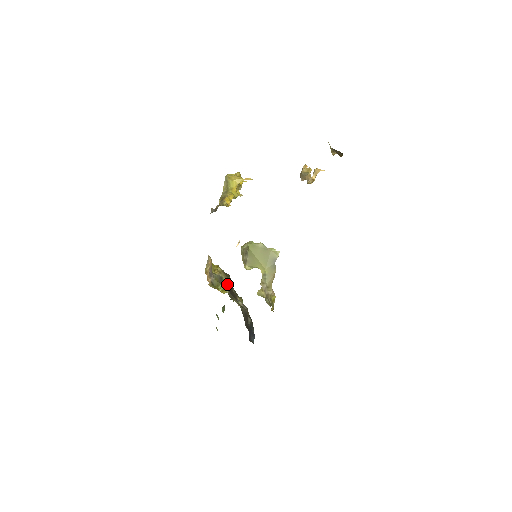
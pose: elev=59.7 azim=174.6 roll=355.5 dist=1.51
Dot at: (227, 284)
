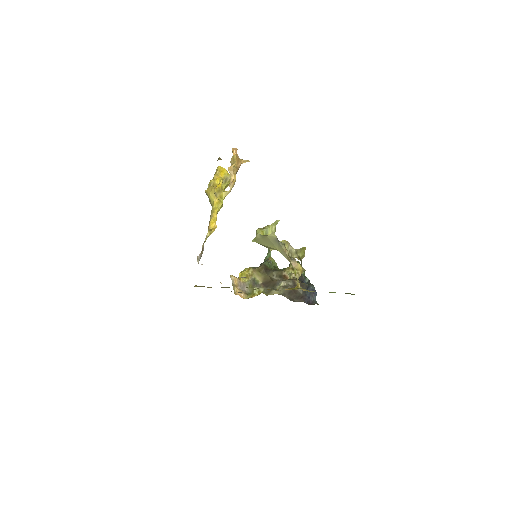
Dot at: (261, 281)
